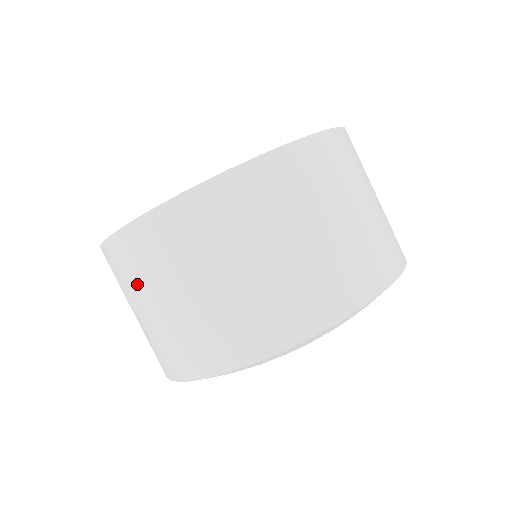
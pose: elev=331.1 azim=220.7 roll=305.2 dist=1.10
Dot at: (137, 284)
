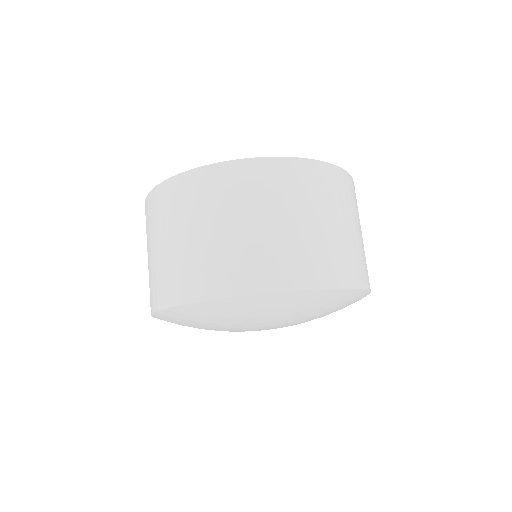
Dot at: (198, 210)
